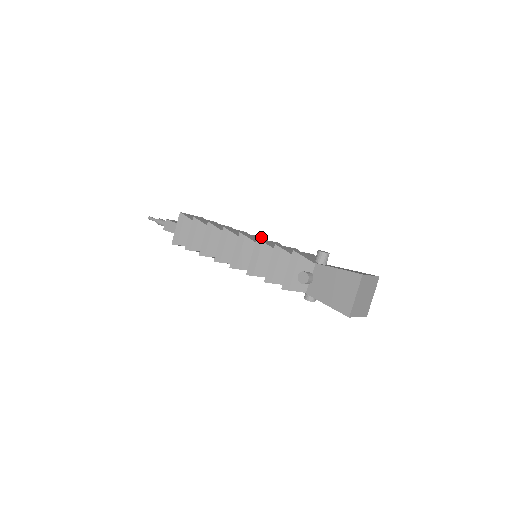
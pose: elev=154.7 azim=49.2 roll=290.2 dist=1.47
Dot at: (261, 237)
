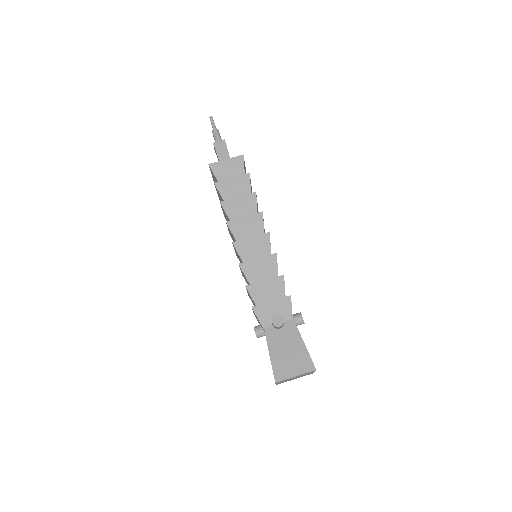
Dot at: (267, 233)
